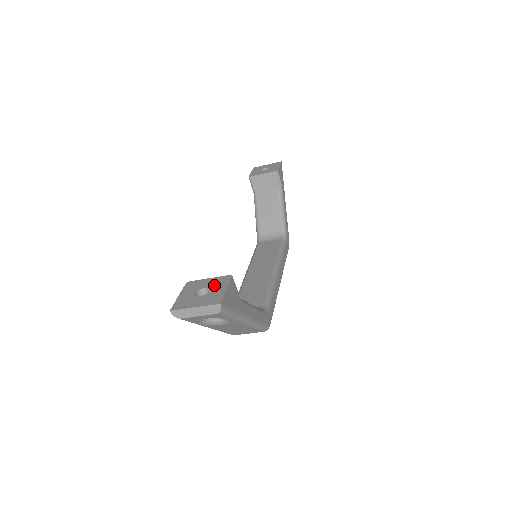
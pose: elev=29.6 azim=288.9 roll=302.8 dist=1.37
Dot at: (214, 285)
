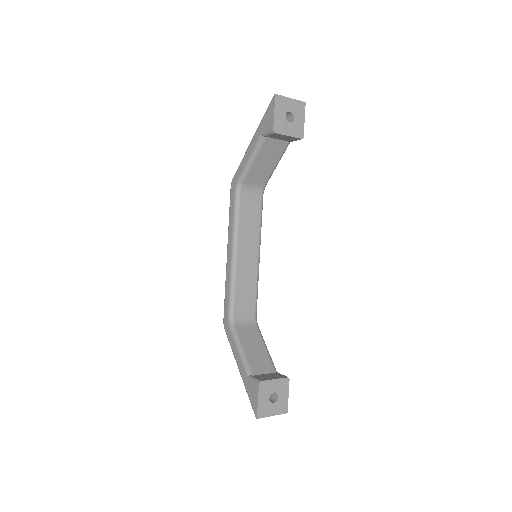
Dot at: (280, 390)
